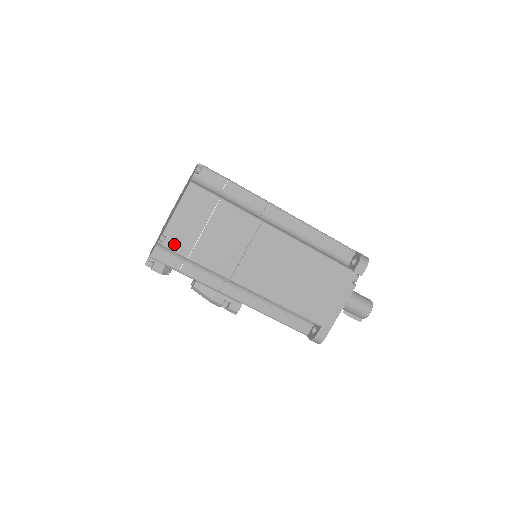
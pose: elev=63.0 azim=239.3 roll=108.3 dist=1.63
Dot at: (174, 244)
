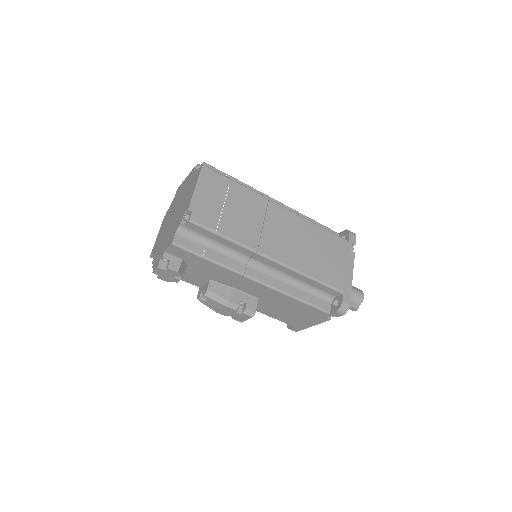
Dot at: (201, 219)
